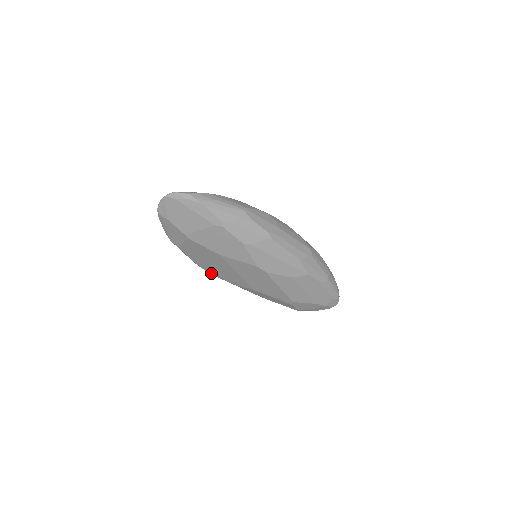
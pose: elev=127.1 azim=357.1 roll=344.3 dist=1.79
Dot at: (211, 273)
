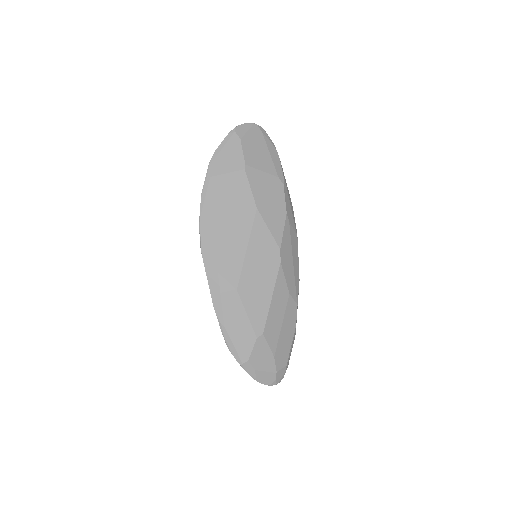
Dot at: (203, 239)
